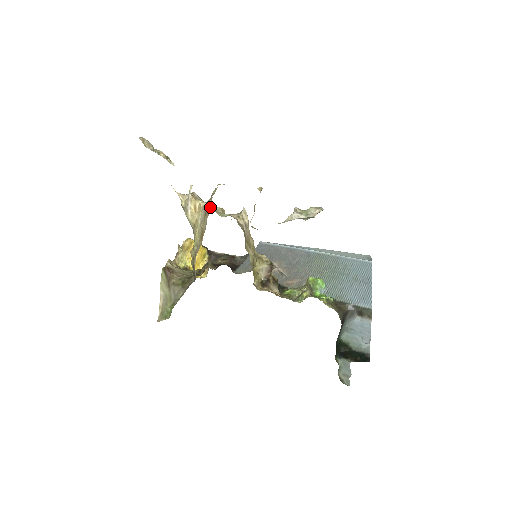
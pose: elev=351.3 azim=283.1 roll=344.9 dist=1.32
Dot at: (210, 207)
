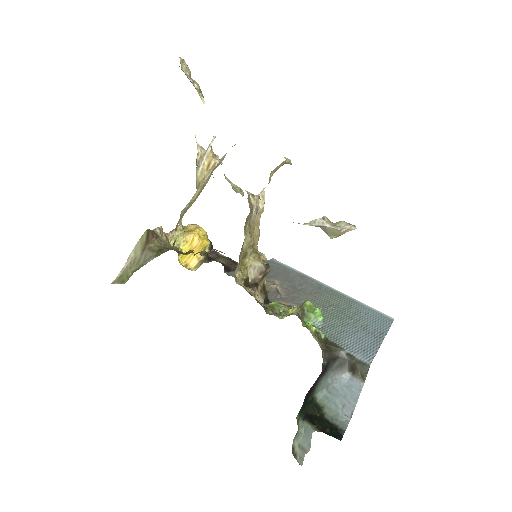
Dot at: (222, 160)
